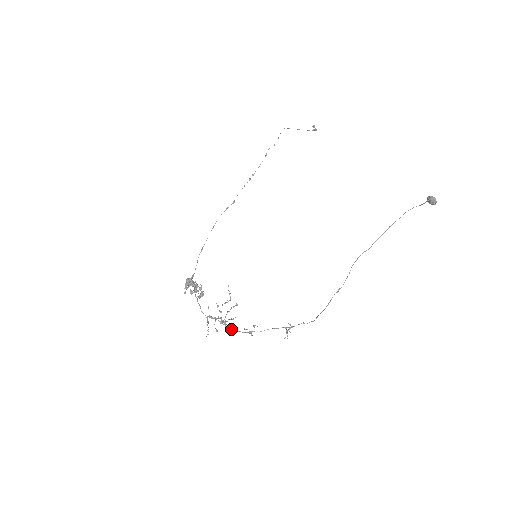
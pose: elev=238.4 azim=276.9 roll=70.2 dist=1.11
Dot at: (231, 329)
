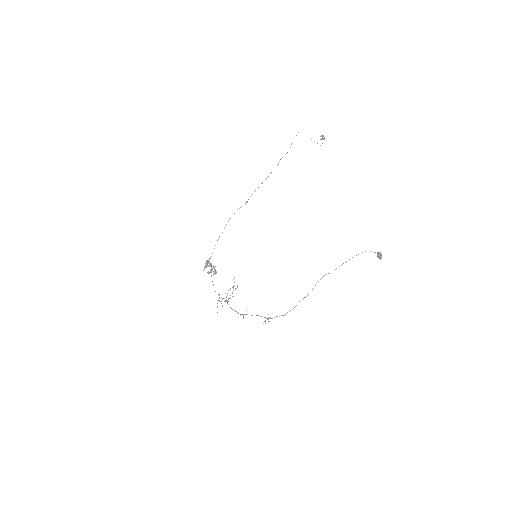
Dot at: (232, 309)
